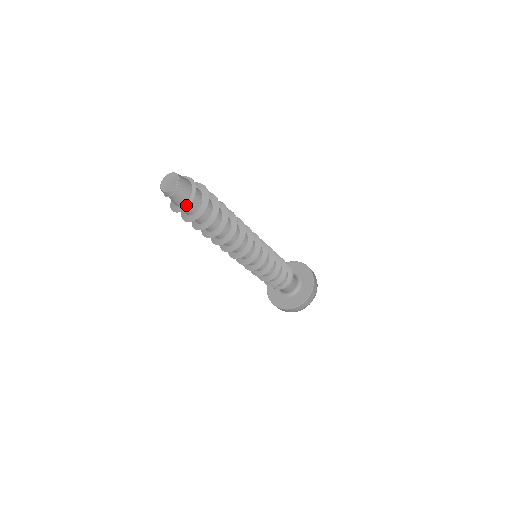
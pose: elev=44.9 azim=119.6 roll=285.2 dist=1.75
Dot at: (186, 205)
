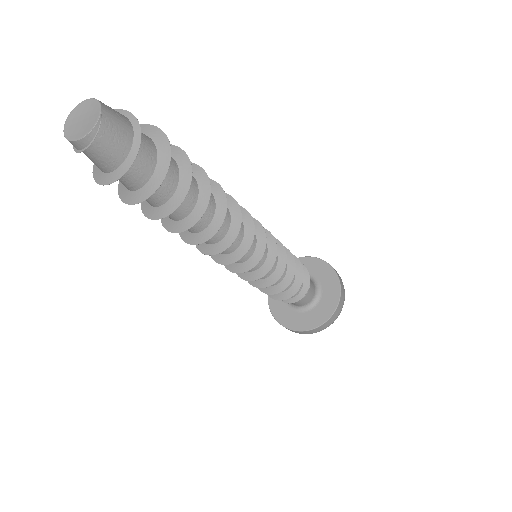
Dot at: (119, 172)
